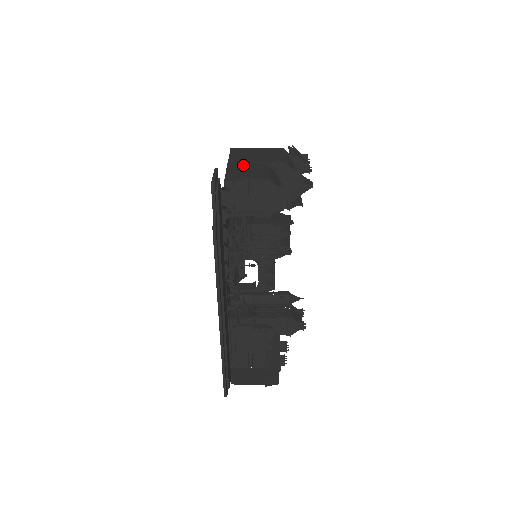
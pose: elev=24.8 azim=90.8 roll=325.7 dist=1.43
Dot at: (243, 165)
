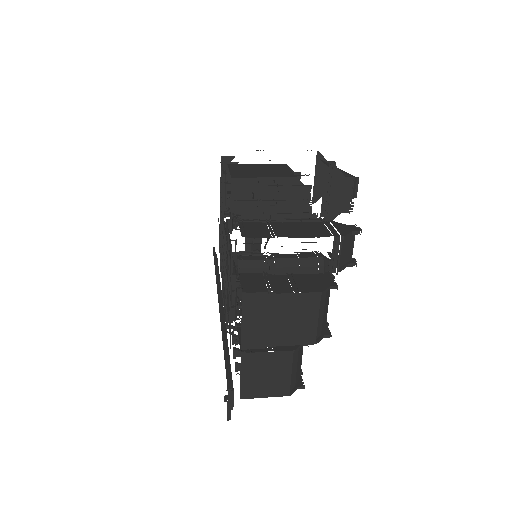
Dot at: (261, 361)
